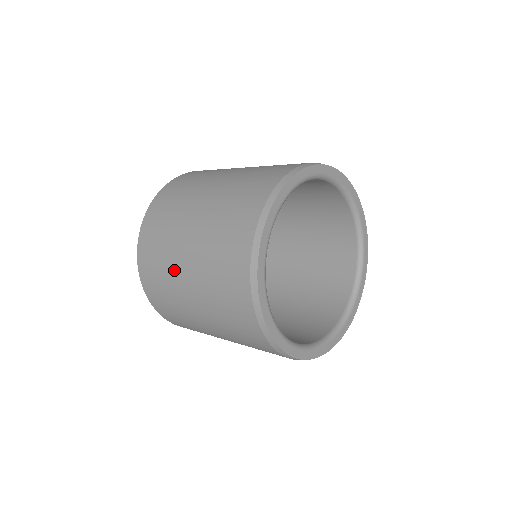
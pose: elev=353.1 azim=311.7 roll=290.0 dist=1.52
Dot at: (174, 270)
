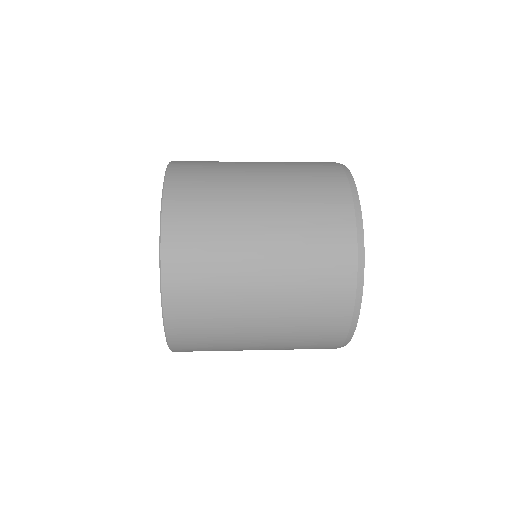
Dot at: (237, 187)
